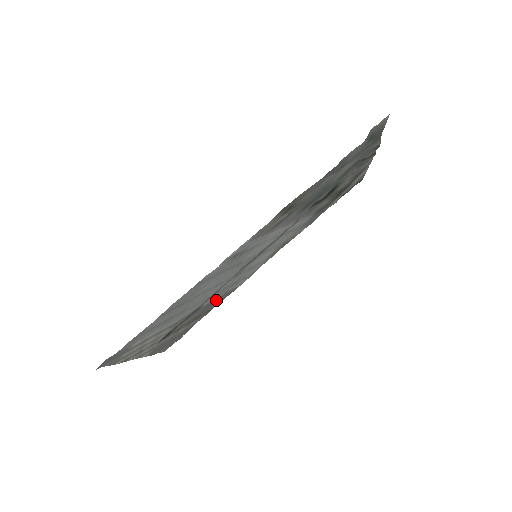
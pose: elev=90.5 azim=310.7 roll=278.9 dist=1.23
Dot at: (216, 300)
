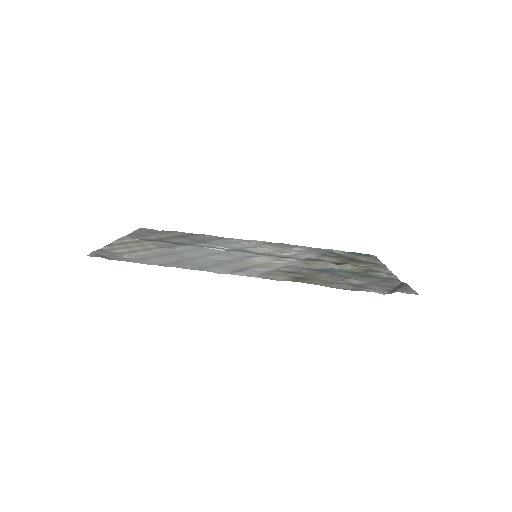
Dot at: (205, 240)
